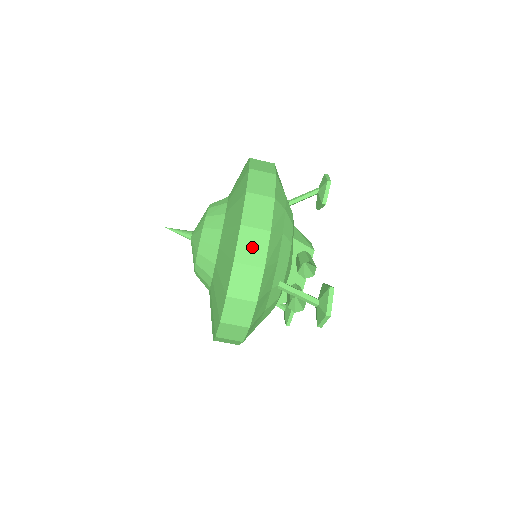
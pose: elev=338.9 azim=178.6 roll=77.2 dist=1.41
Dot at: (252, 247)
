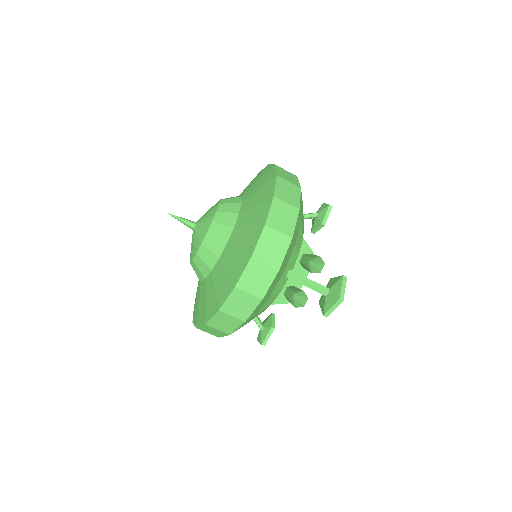
Dot at: (282, 217)
